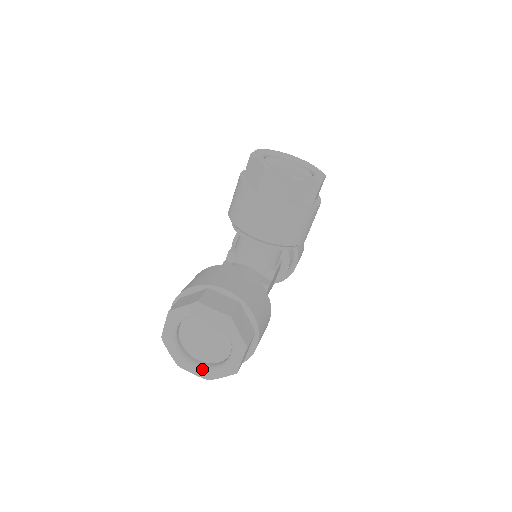
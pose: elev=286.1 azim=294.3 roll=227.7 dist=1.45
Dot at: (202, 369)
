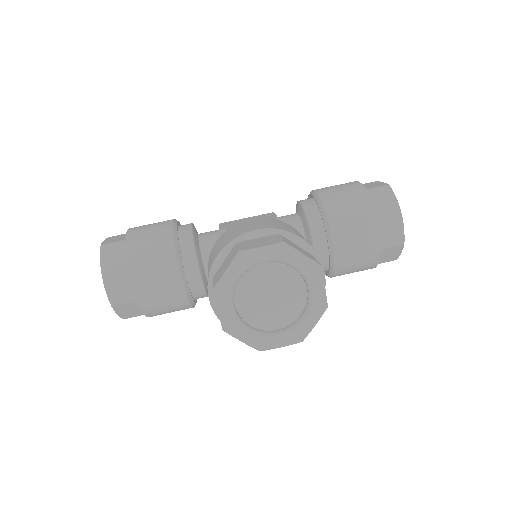
Dot at: occluded
